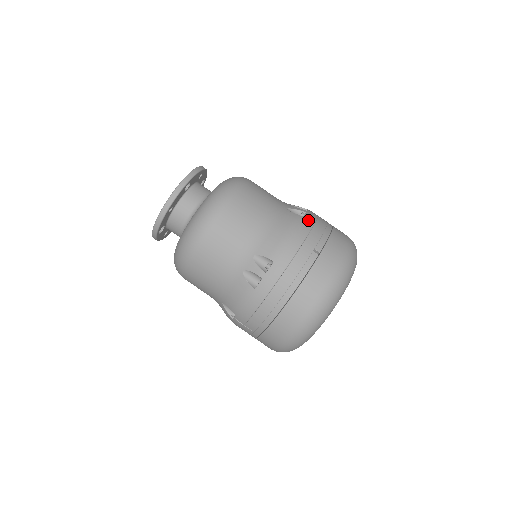
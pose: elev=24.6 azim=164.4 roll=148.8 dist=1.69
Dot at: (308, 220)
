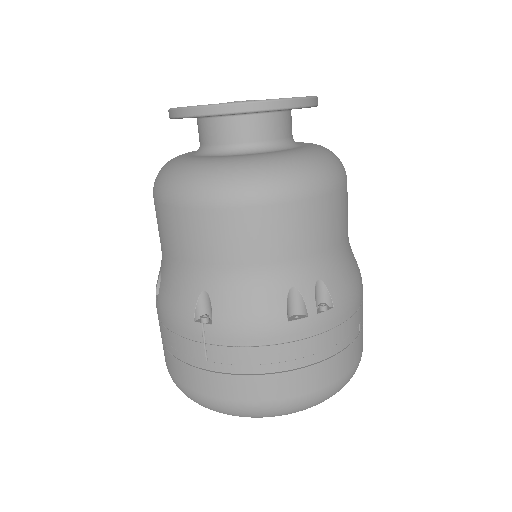
Dot at: occluded
